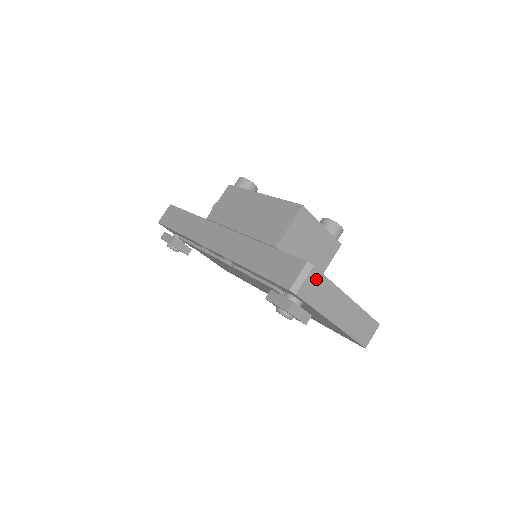
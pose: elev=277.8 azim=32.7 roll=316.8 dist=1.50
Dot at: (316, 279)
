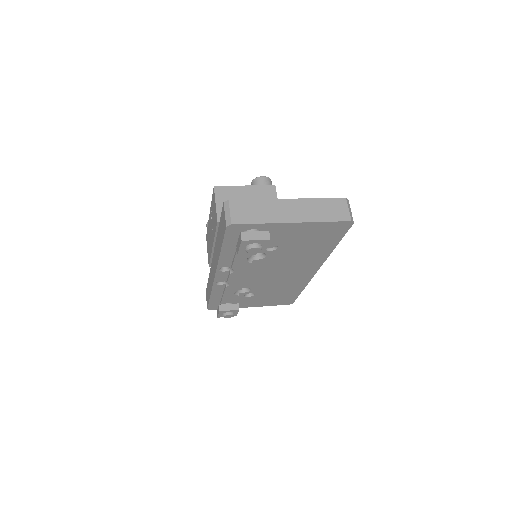
Dot at: (240, 206)
